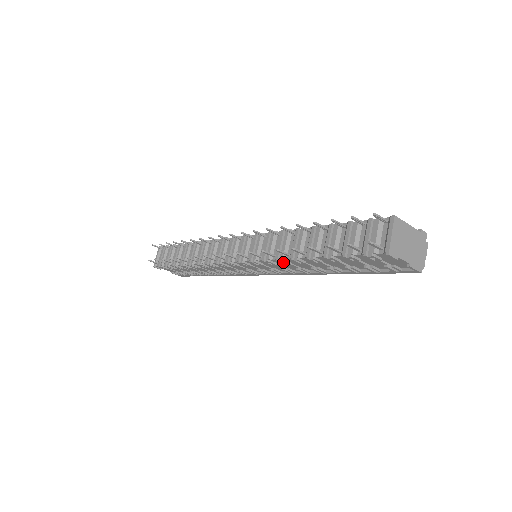
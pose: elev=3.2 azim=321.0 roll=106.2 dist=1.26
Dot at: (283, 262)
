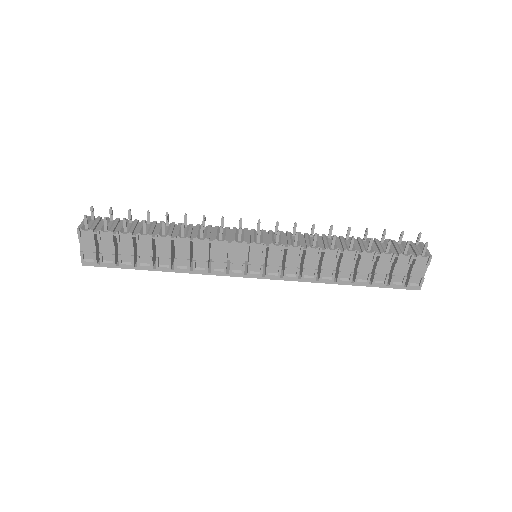
Dot at: occluded
